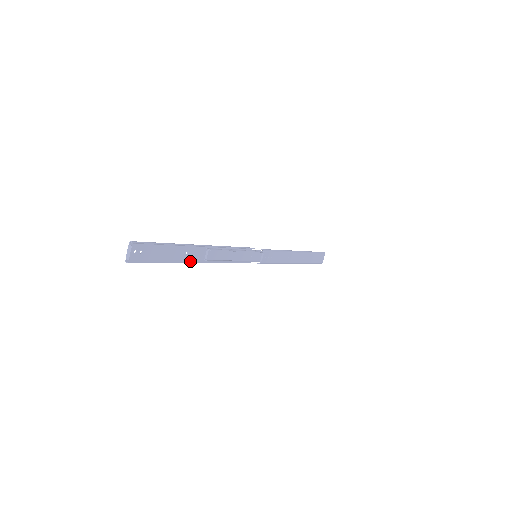
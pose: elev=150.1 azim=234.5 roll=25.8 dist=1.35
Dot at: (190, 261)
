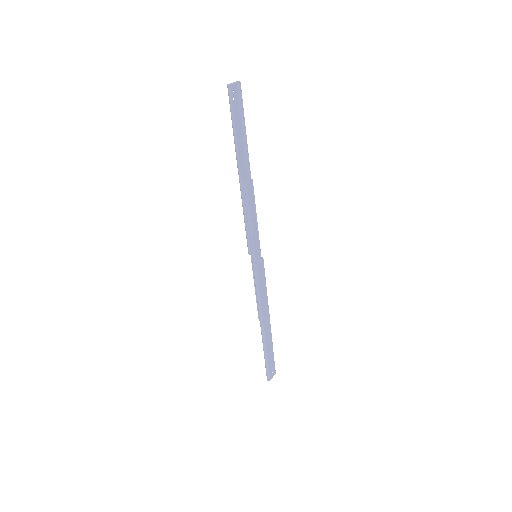
Dot at: (238, 165)
